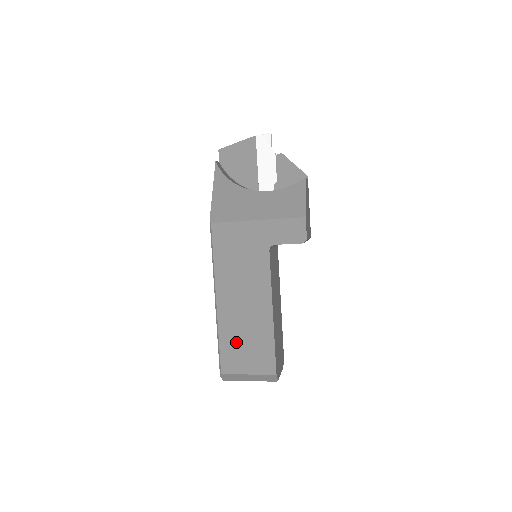
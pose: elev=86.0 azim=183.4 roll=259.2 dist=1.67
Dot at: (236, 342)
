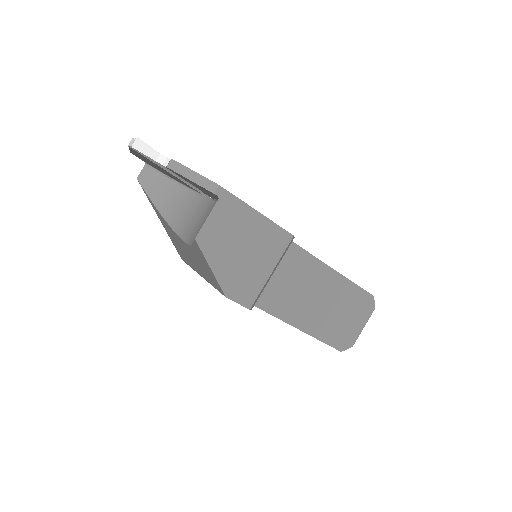
Dot at: occluded
